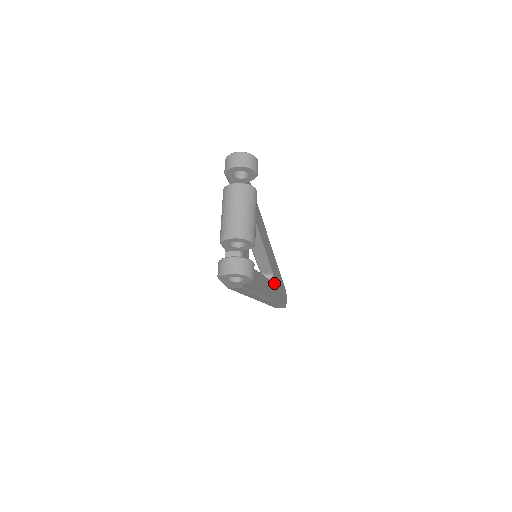
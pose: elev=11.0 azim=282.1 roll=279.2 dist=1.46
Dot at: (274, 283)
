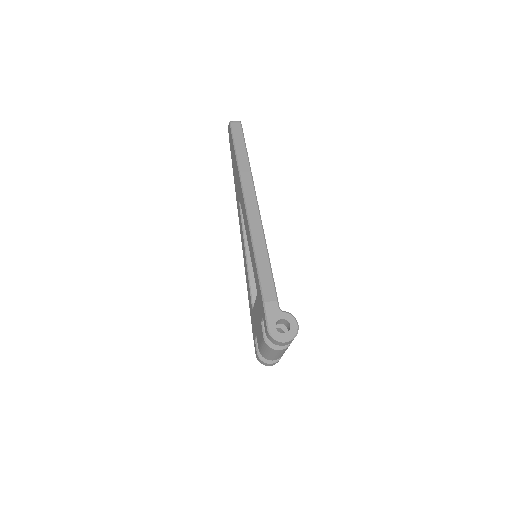
Dot at: occluded
